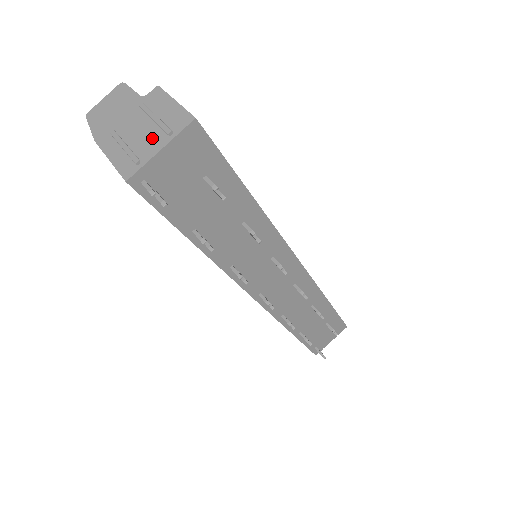
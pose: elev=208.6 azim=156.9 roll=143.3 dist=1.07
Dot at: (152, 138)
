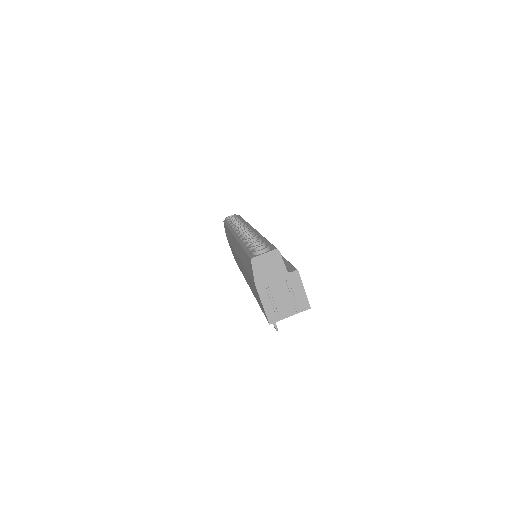
Dot at: (288, 306)
